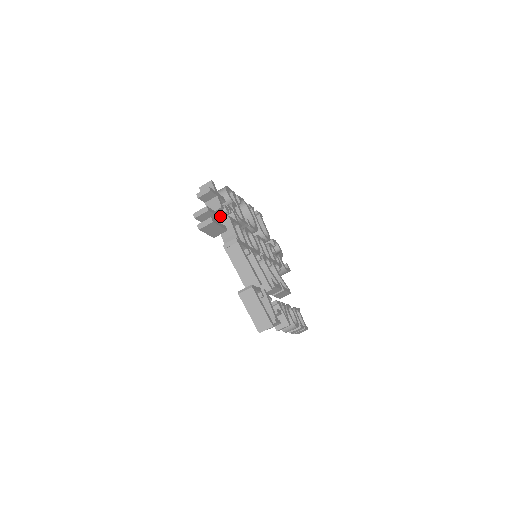
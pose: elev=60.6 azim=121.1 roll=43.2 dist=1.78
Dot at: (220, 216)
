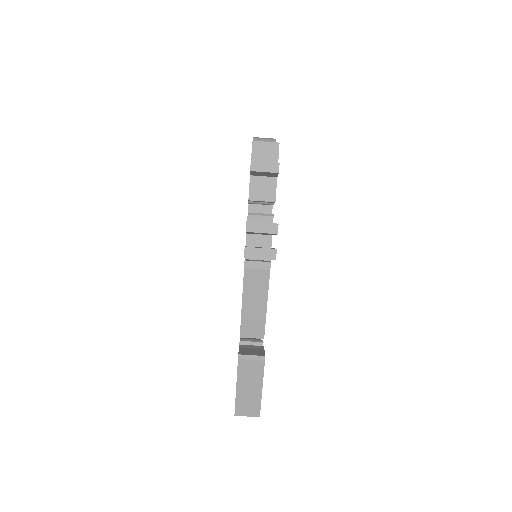
Dot at: occluded
